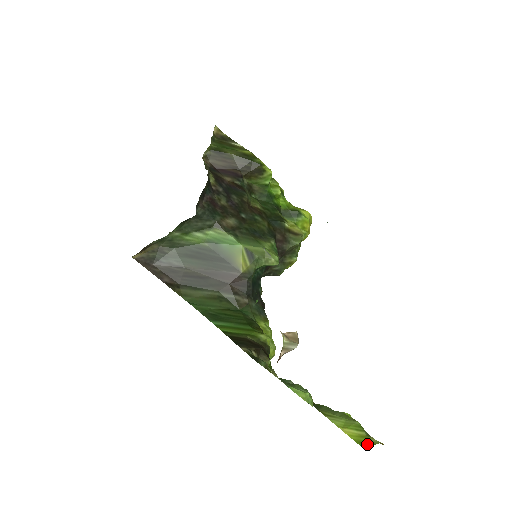
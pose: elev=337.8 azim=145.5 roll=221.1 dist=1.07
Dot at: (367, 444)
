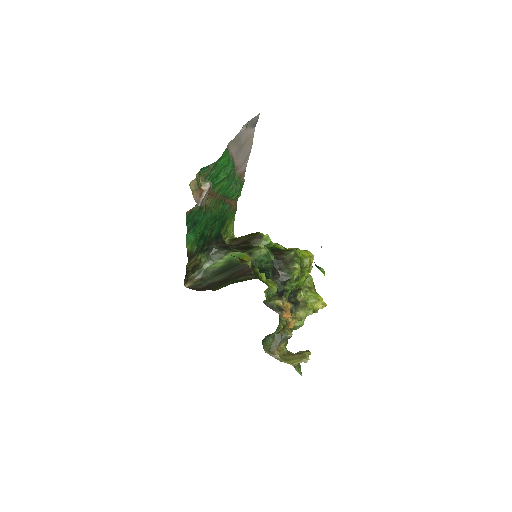
Dot at: occluded
